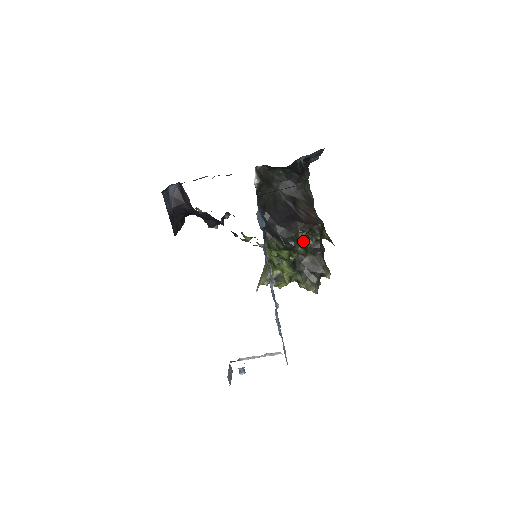
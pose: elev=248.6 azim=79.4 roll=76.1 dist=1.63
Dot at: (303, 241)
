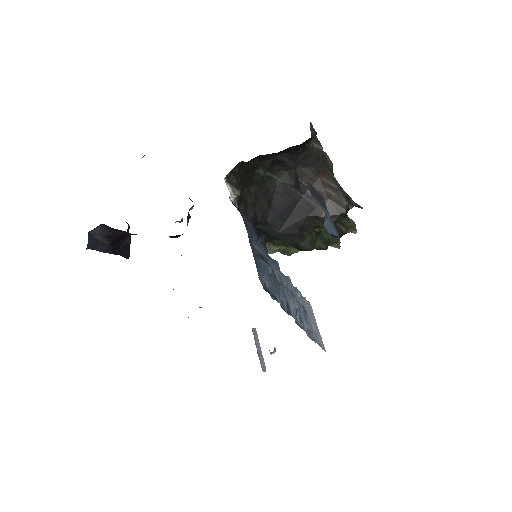
Dot at: (321, 231)
